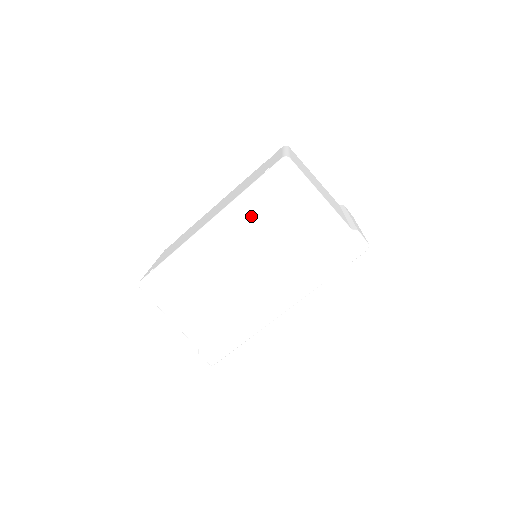
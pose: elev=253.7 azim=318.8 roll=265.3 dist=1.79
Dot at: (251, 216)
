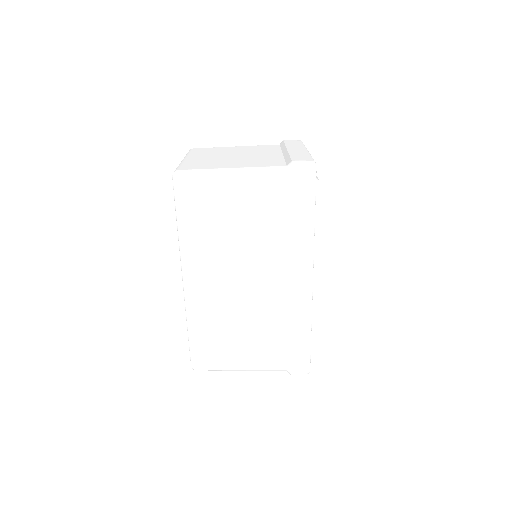
Dot at: (203, 242)
